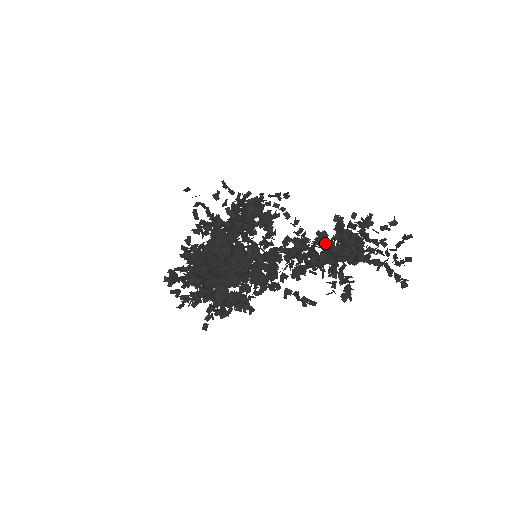
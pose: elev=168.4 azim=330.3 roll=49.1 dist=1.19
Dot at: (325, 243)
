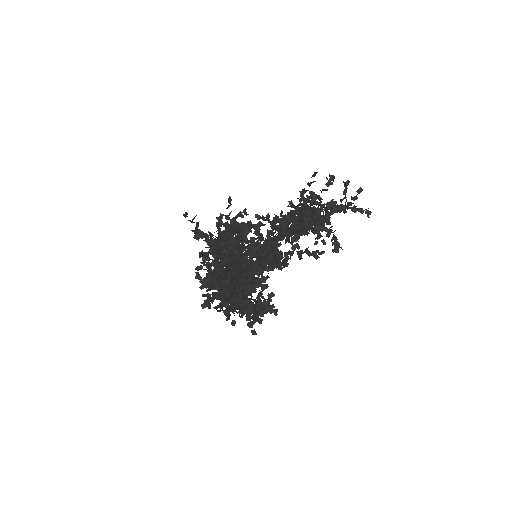
Dot at: (303, 198)
